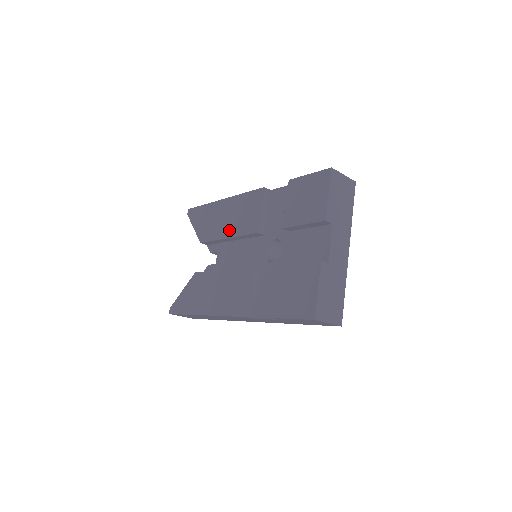
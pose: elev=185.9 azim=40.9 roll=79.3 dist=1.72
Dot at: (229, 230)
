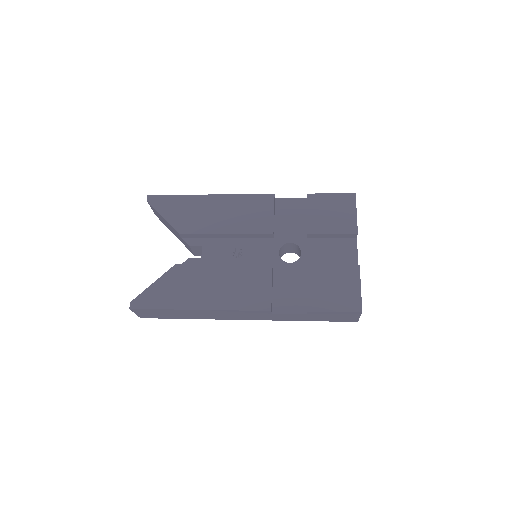
Dot at: (229, 226)
